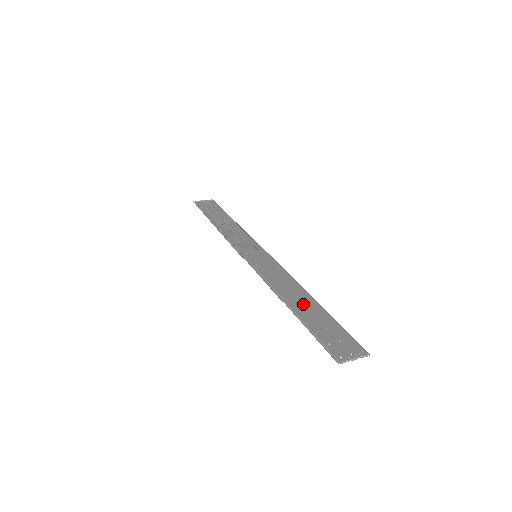
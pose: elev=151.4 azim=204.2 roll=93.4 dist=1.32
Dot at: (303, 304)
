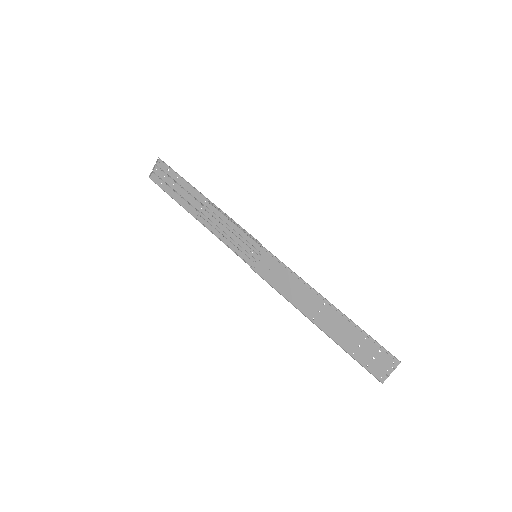
Dot at: (327, 321)
